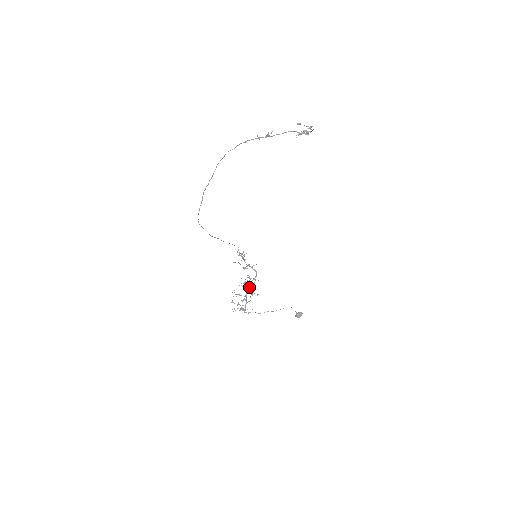
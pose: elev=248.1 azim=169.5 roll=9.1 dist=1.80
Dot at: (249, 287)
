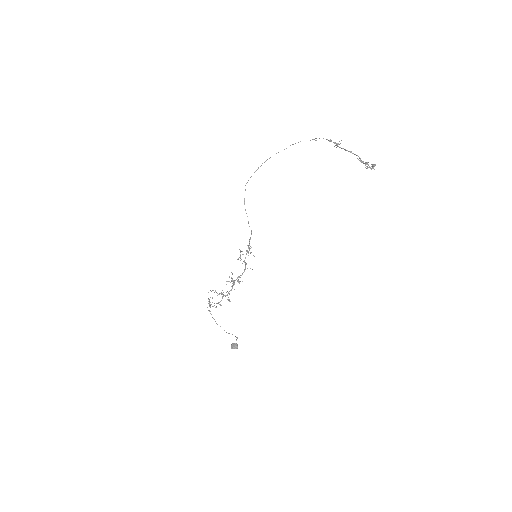
Dot at: (231, 289)
